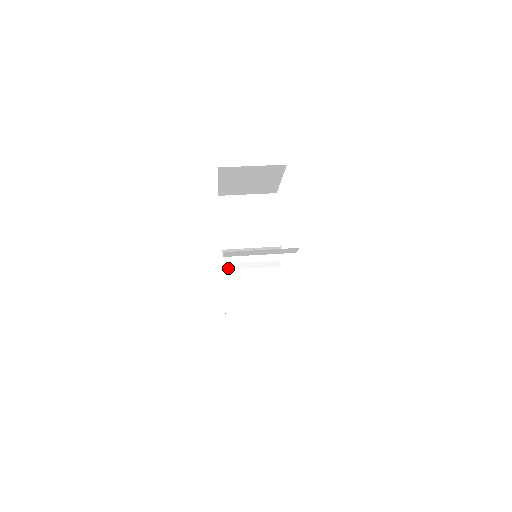
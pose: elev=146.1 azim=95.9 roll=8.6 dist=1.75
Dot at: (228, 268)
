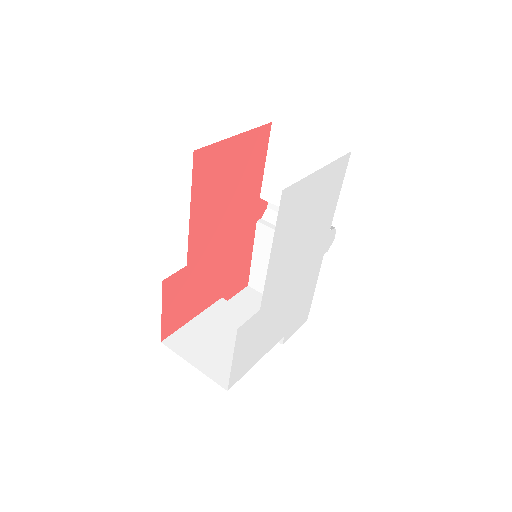
Dot at: (269, 217)
